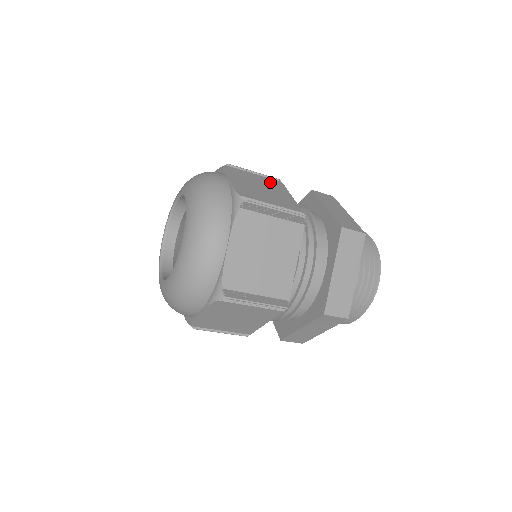
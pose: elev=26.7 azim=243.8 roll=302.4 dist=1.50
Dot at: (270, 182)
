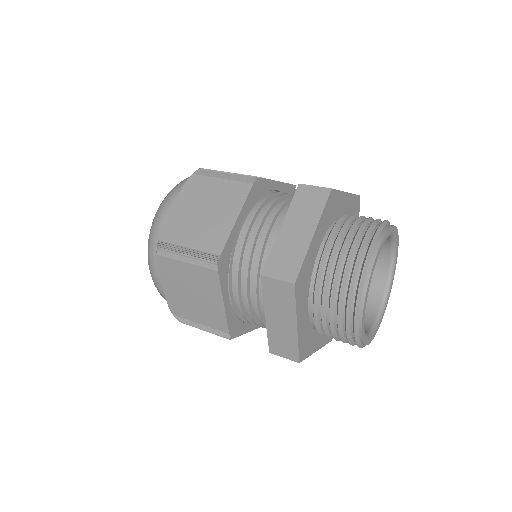
Dot at: (230, 192)
